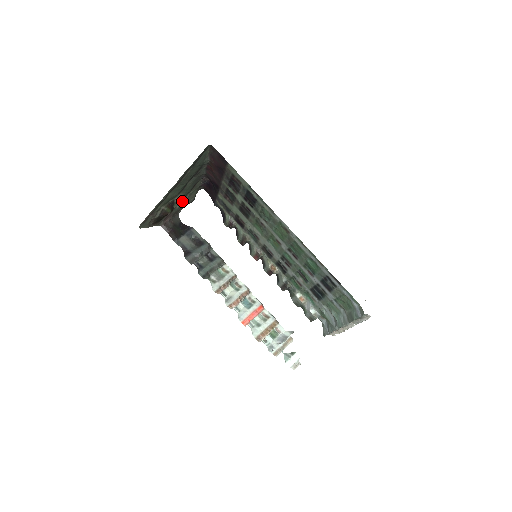
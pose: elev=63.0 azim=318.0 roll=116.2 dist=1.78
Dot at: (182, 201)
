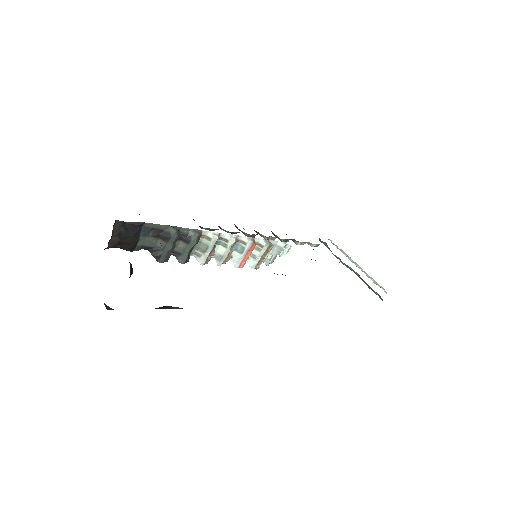
Dot at: occluded
